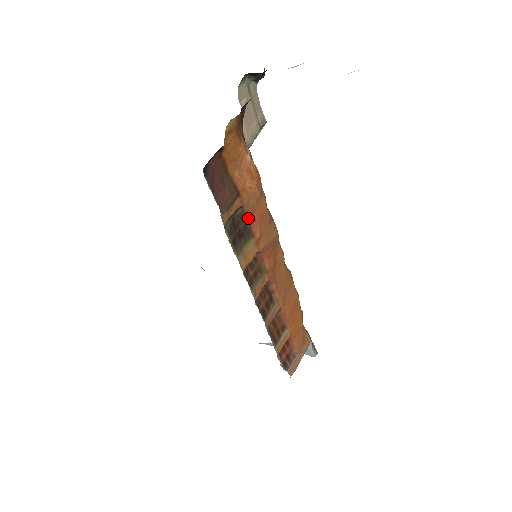
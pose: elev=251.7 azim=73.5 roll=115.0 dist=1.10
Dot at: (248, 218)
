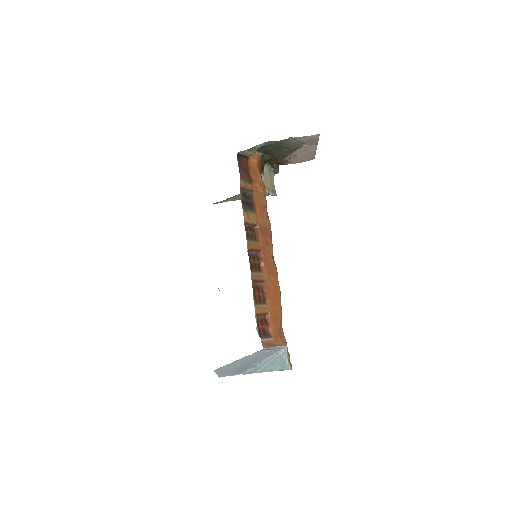
Dot at: (254, 200)
